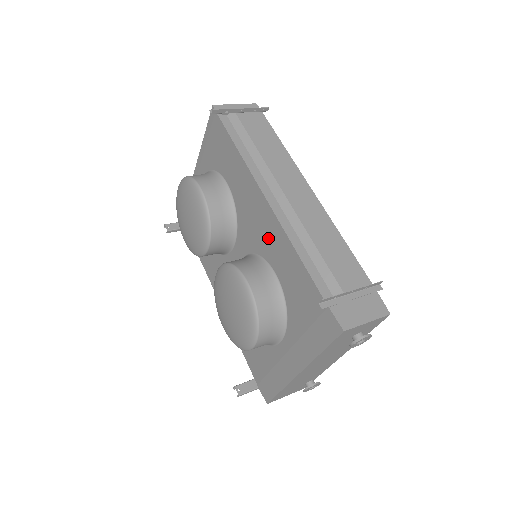
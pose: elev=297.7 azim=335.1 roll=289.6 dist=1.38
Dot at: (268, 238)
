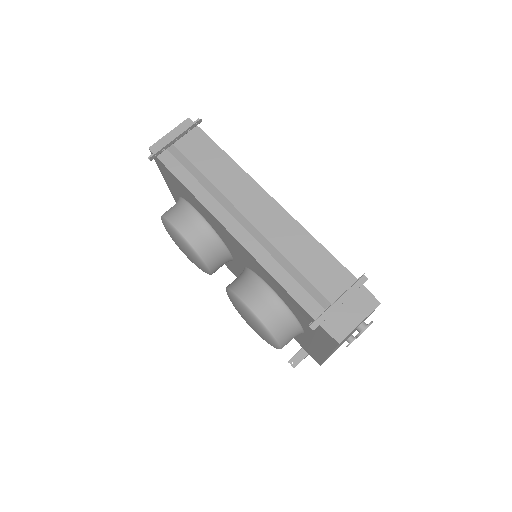
Dot at: (251, 262)
